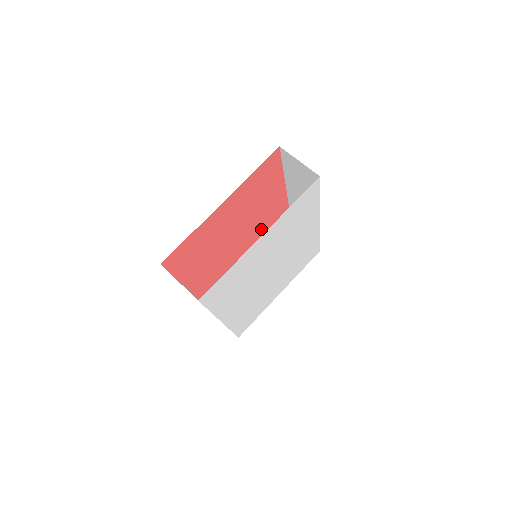
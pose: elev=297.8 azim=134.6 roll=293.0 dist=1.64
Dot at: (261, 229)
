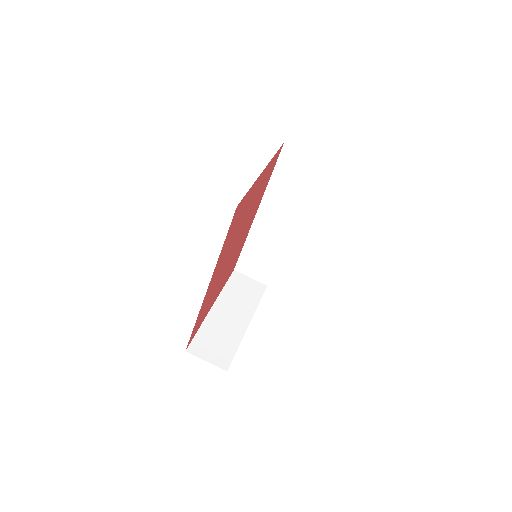
Dot at: (239, 244)
